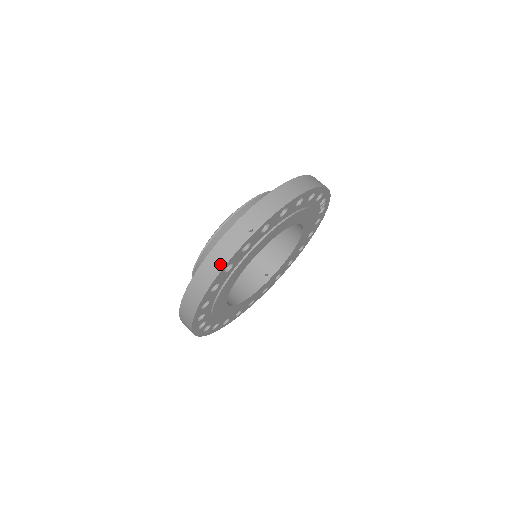
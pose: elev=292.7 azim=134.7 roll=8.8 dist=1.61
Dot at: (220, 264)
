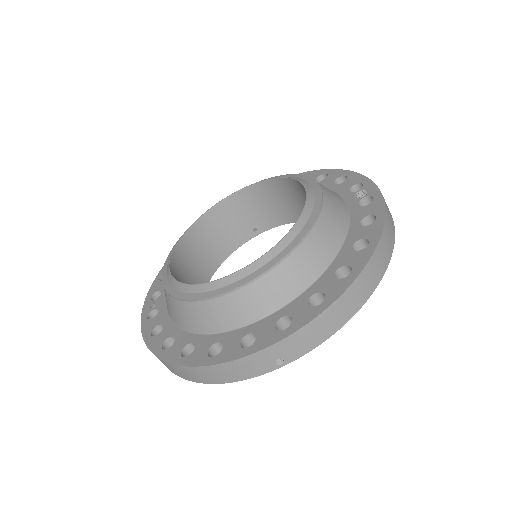
Dot at: (223, 379)
